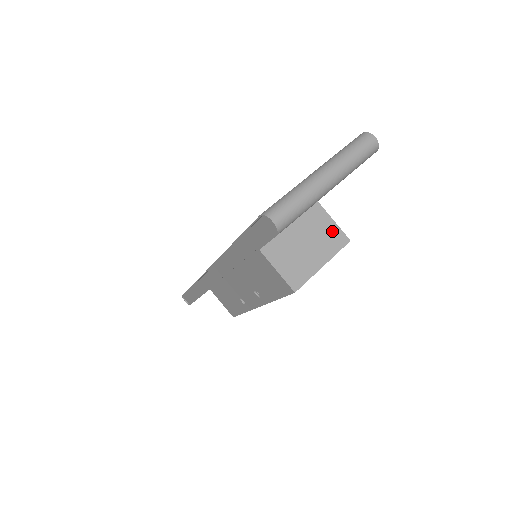
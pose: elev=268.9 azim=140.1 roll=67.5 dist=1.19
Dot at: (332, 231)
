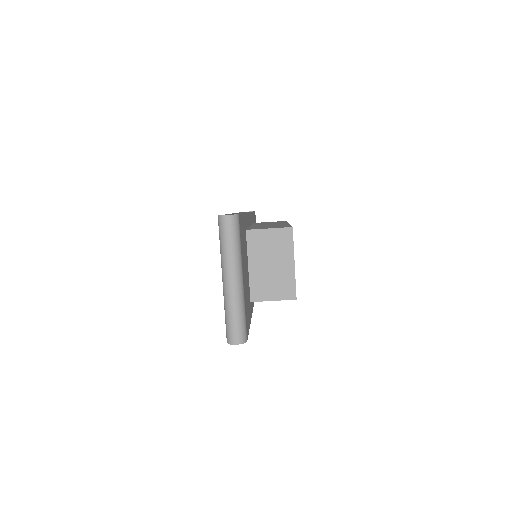
Dot at: (275, 236)
